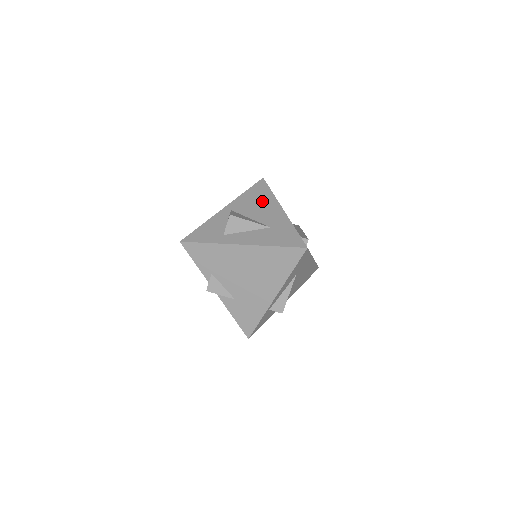
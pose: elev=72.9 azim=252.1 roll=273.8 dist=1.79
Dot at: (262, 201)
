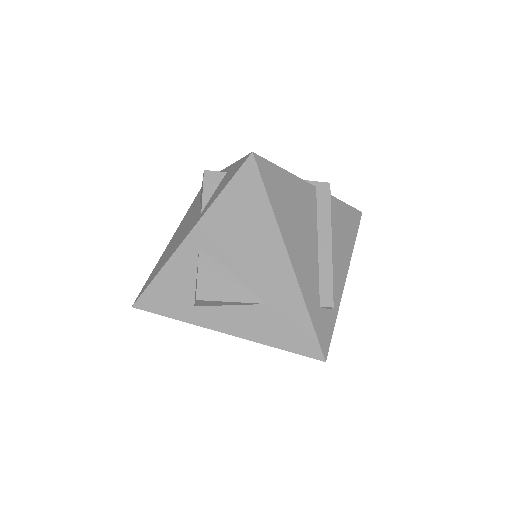
Dot at: (252, 231)
